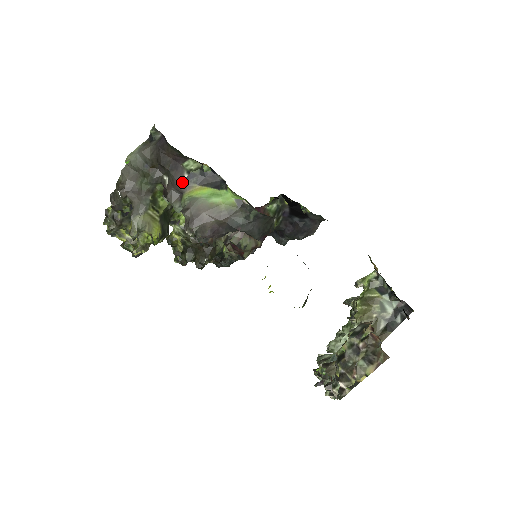
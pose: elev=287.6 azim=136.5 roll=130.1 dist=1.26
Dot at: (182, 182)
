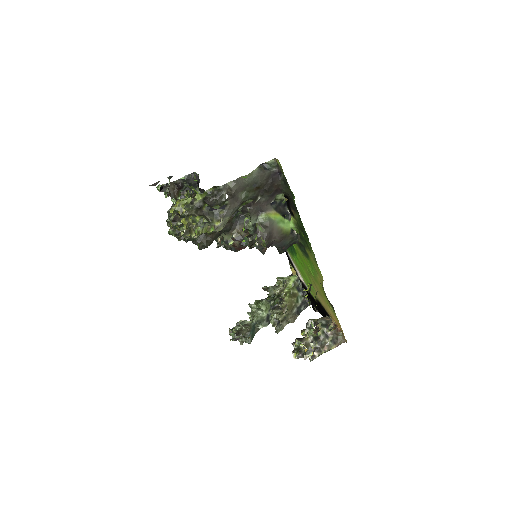
Dot at: (268, 205)
